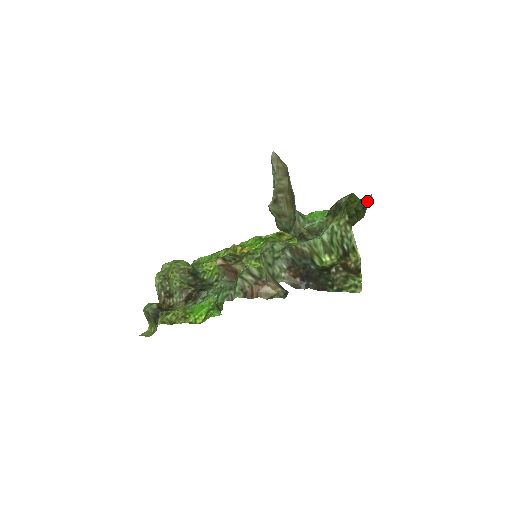
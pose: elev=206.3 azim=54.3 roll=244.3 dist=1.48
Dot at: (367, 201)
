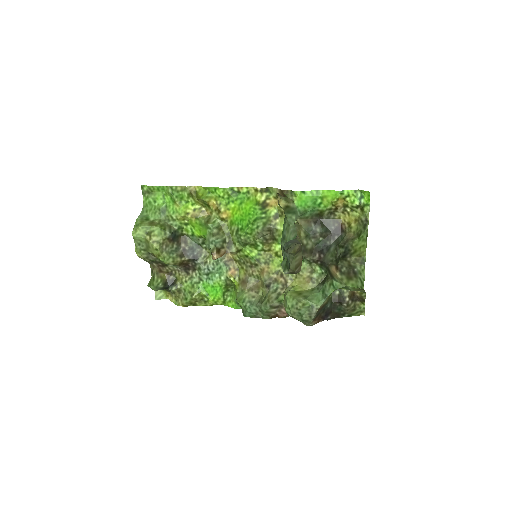
Dot at: (362, 193)
